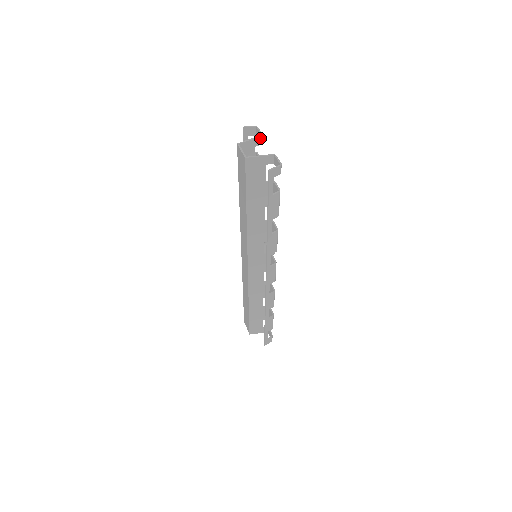
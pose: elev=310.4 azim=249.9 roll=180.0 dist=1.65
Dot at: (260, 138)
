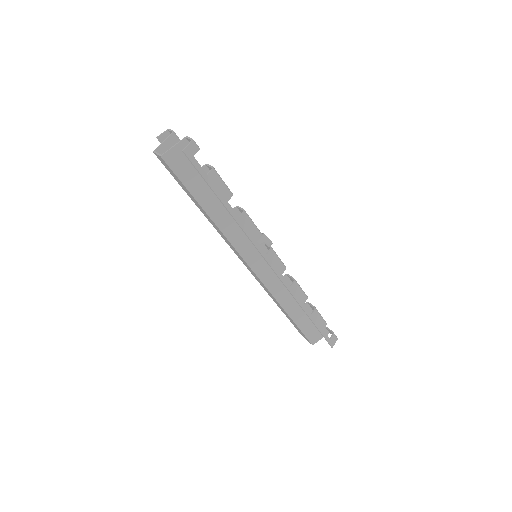
Dot at: (173, 135)
